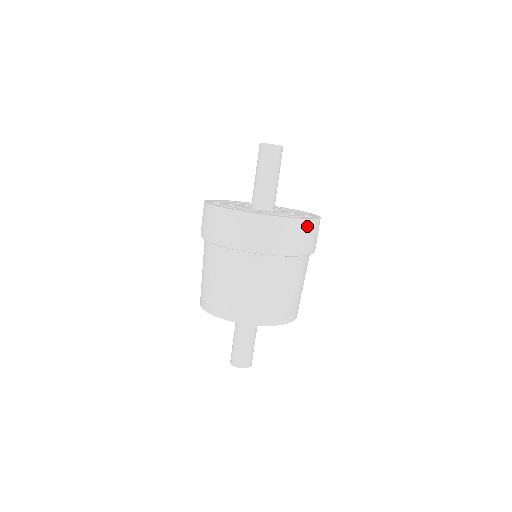
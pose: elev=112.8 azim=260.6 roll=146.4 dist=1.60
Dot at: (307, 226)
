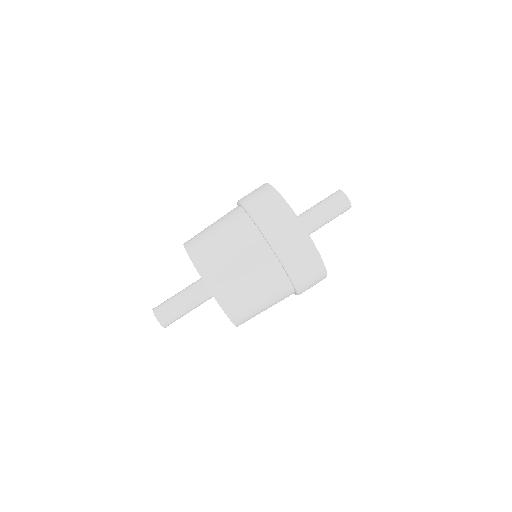
Dot at: (321, 280)
